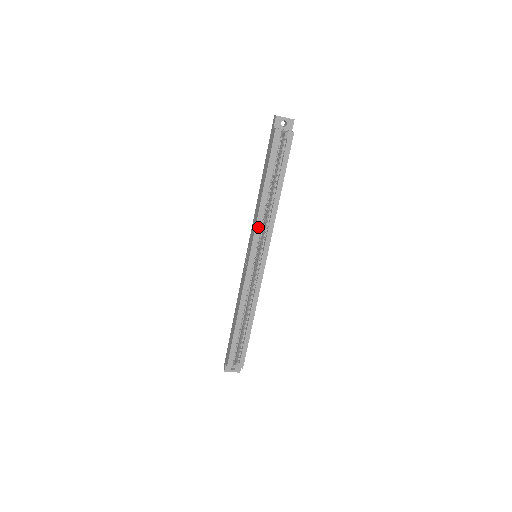
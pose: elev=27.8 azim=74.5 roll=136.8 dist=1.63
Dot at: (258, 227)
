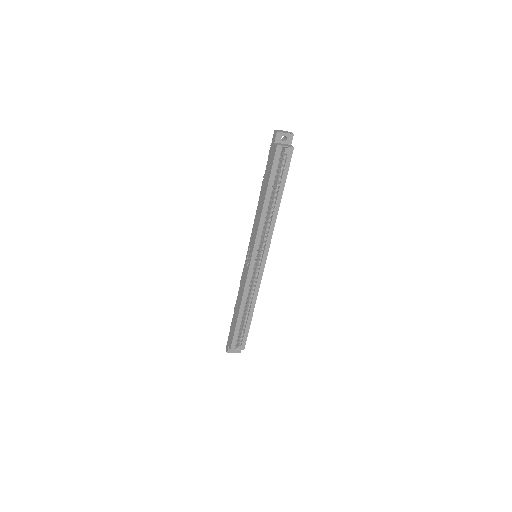
Dot at: (259, 233)
